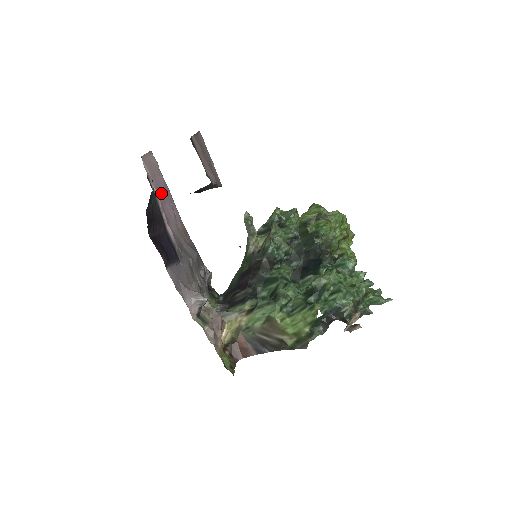
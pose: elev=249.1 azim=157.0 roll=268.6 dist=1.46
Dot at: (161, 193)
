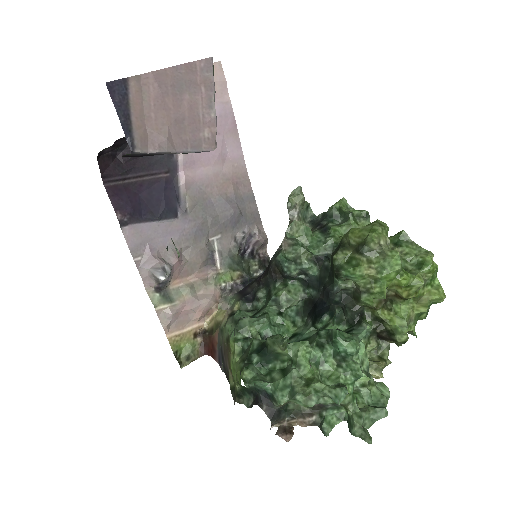
Dot at: occluded
